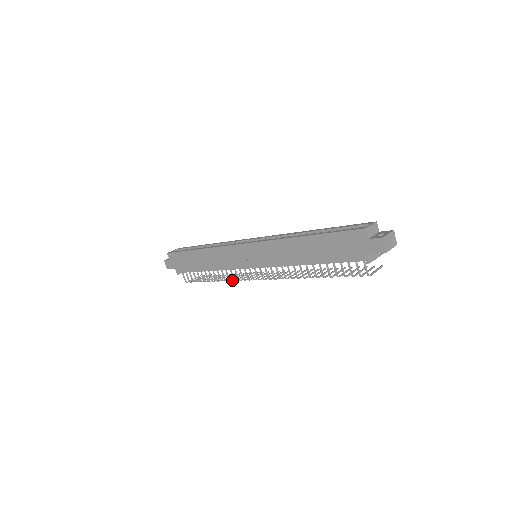
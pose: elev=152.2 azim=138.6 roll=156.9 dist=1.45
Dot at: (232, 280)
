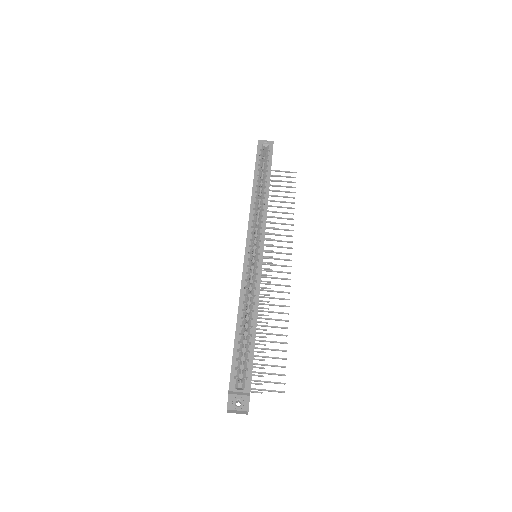
Dot at: occluded
